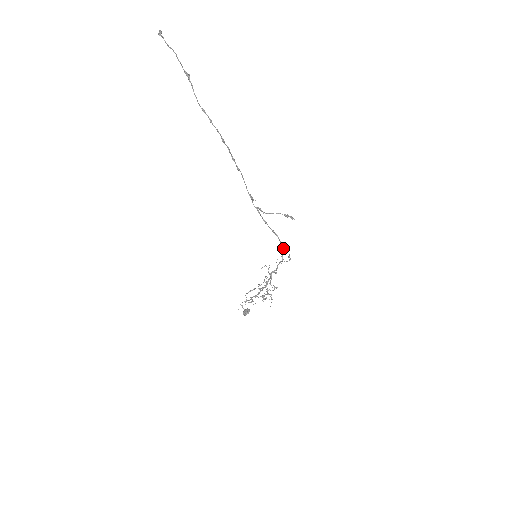
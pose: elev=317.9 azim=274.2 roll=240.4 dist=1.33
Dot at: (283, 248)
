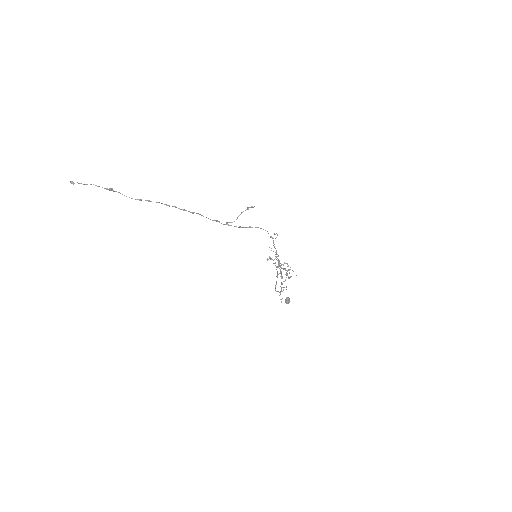
Dot at: occluded
